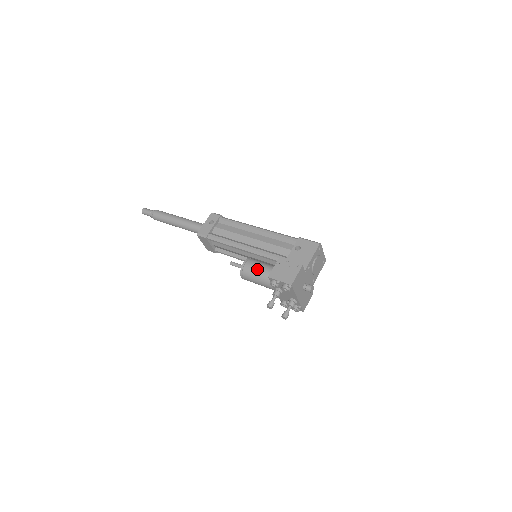
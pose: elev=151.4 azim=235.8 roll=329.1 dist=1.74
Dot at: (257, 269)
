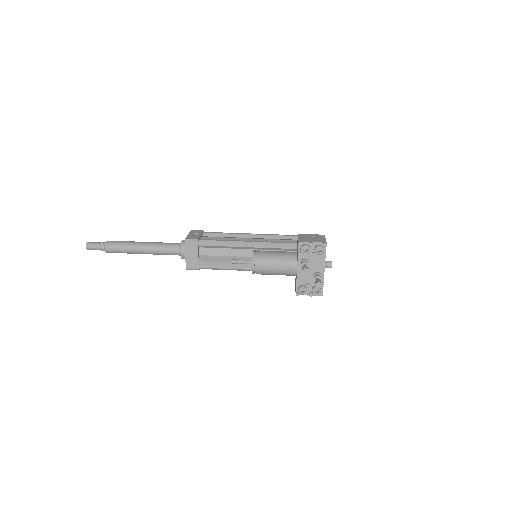
Dot at: (272, 252)
